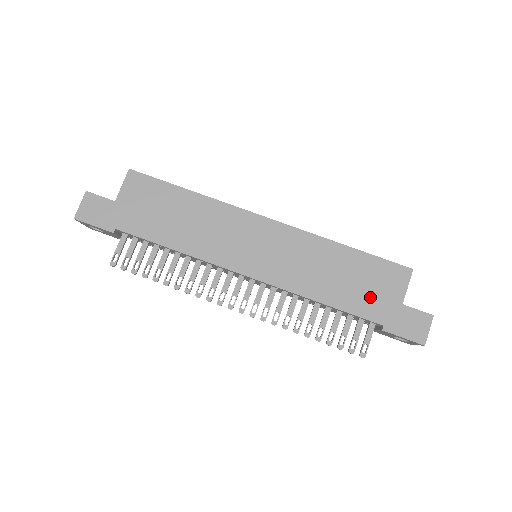
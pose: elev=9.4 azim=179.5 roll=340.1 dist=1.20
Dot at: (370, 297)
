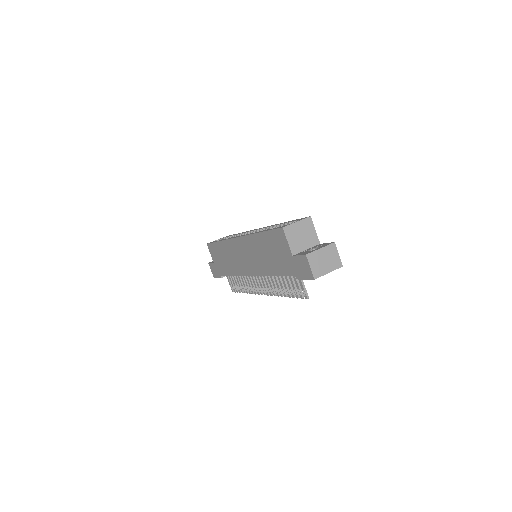
Dot at: (282, 260)
